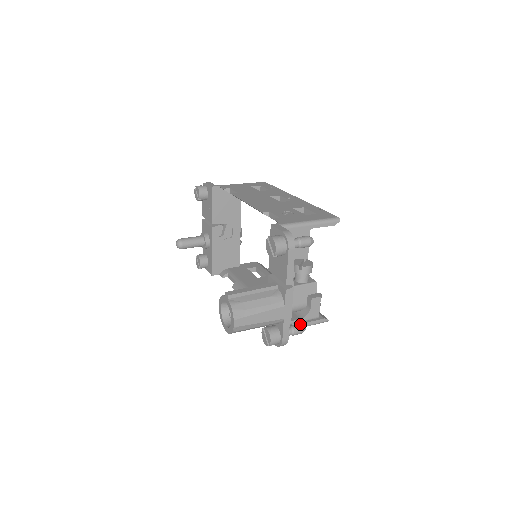
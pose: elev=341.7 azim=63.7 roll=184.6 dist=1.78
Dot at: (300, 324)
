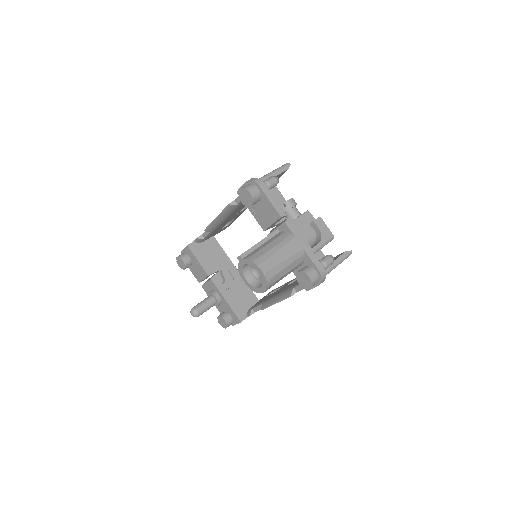
Dot at: (325, 256)
